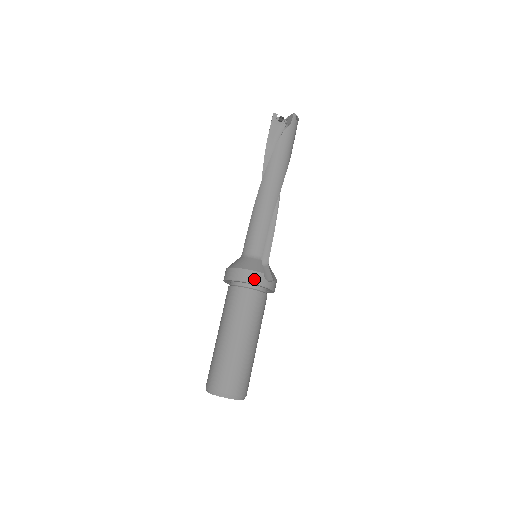
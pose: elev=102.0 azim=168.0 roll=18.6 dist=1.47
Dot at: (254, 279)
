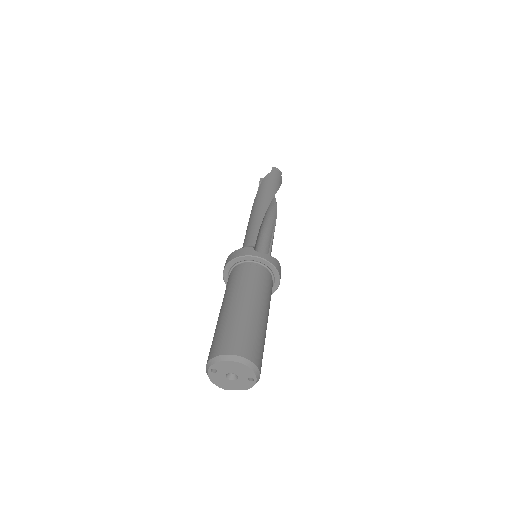
Dot at: (242, 253)
